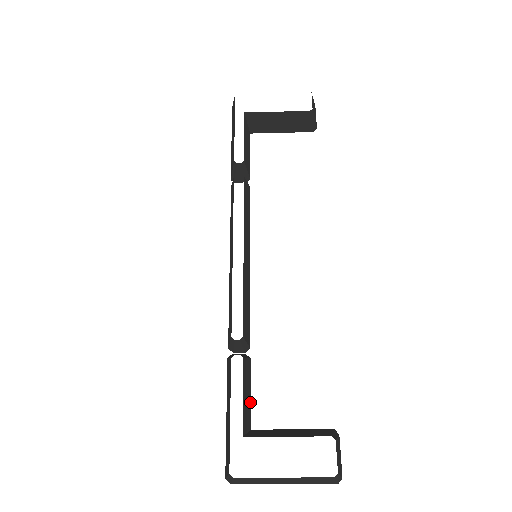
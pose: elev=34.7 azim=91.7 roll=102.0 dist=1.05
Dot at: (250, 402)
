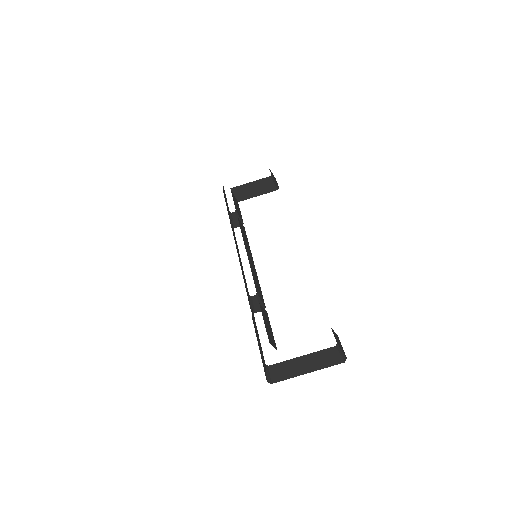
Dot at: occluded
